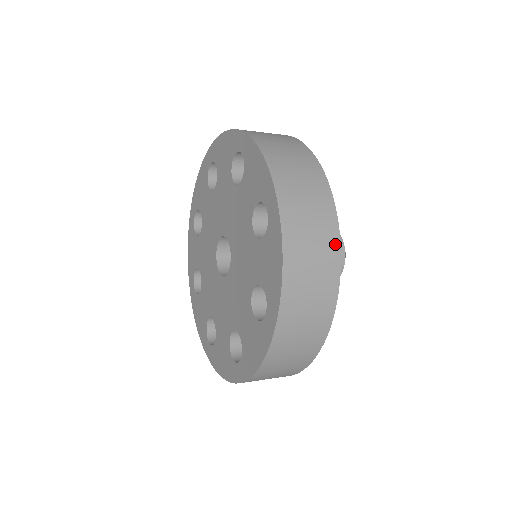
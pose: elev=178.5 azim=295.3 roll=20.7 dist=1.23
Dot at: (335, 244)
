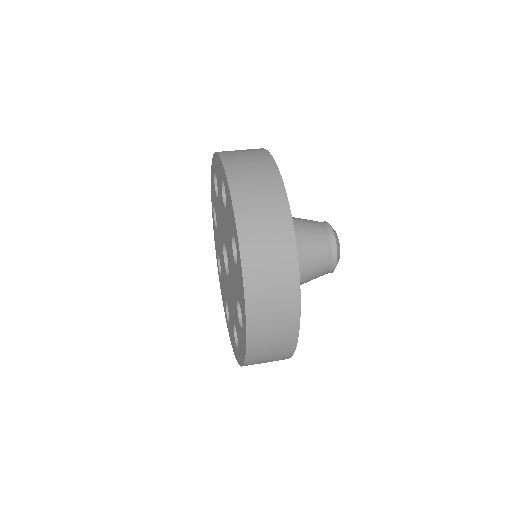
Dot at: (291, 350)
